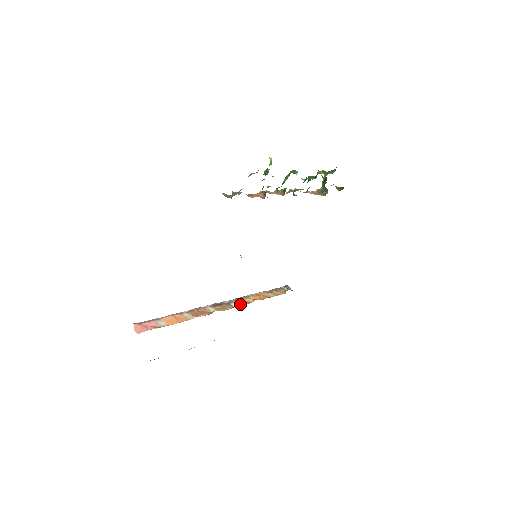
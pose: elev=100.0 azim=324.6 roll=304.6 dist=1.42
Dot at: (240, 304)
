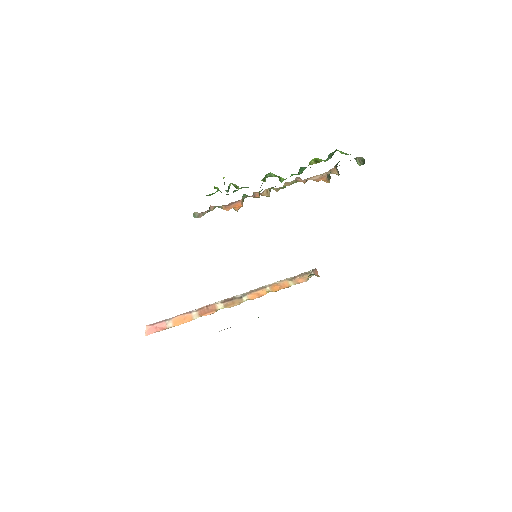
Dot at: (251, 298)
